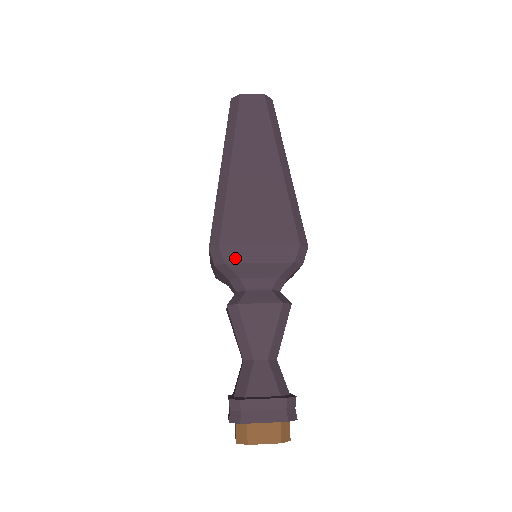
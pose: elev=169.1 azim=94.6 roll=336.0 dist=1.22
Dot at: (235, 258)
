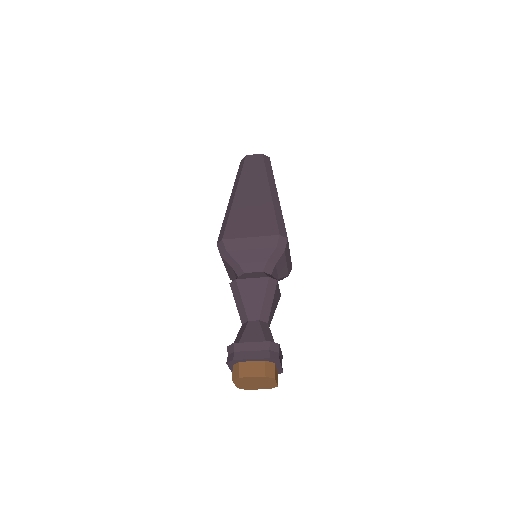
Dot at: (233, 247)
